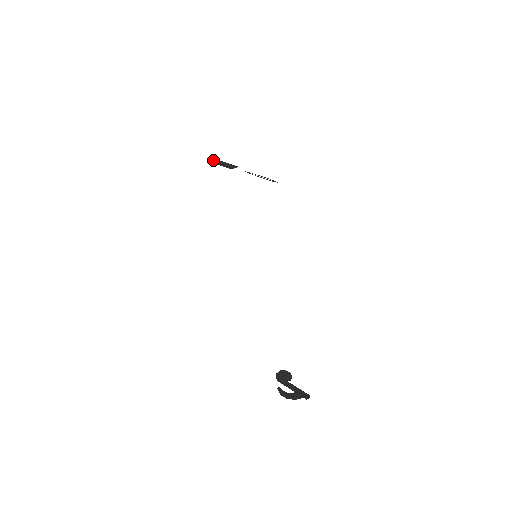
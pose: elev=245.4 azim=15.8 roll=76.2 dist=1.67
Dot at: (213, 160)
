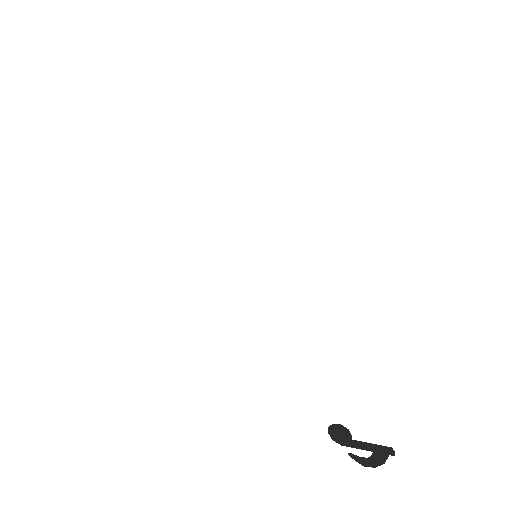
Dot at: occluded
